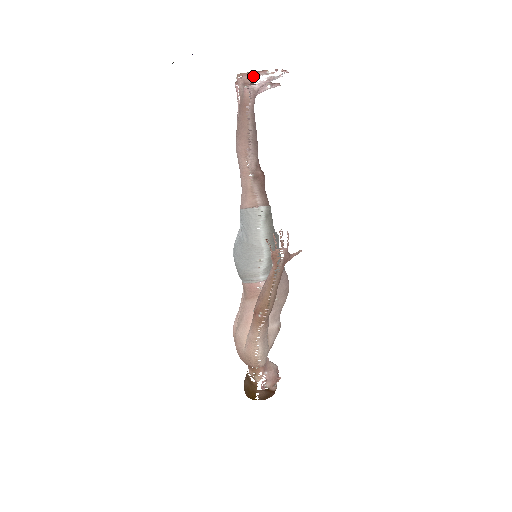
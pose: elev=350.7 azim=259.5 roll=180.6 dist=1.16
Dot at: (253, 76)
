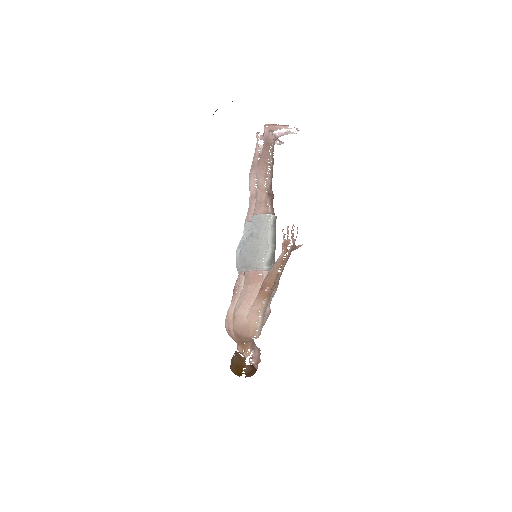
Dot at: (277, 127)
